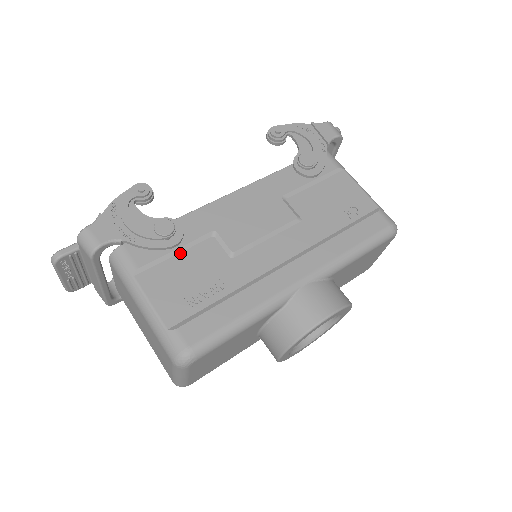
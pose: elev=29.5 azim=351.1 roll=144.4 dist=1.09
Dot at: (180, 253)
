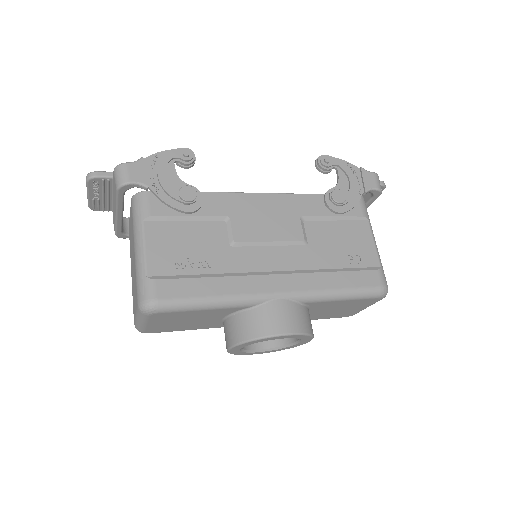
Dot at: (191, 221)
